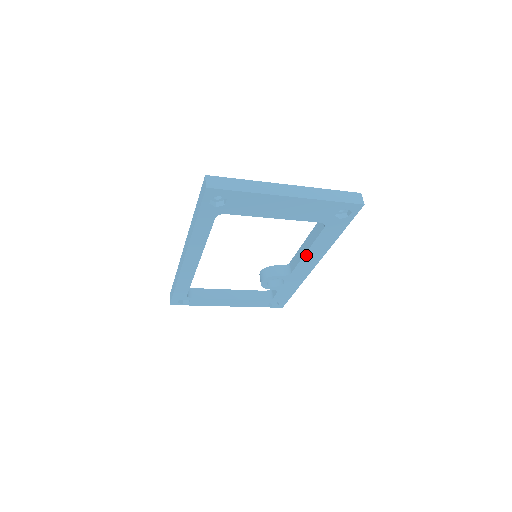
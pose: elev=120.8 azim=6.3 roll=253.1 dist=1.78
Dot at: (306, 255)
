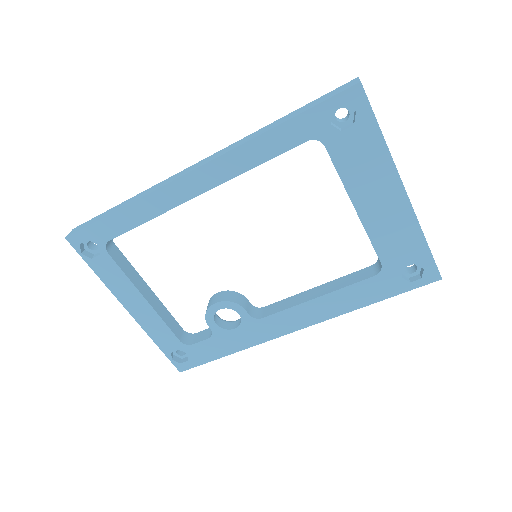
Dot at: (309, 303)
